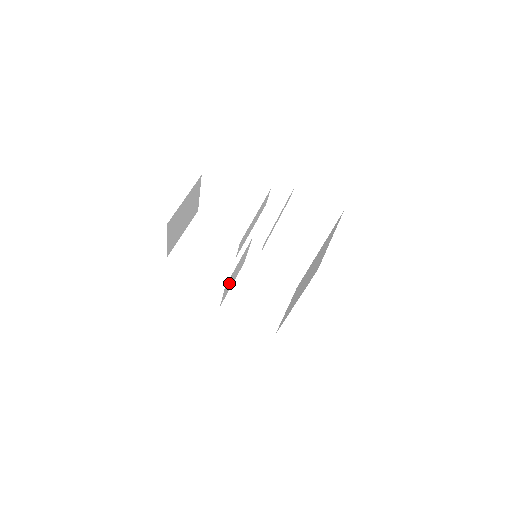
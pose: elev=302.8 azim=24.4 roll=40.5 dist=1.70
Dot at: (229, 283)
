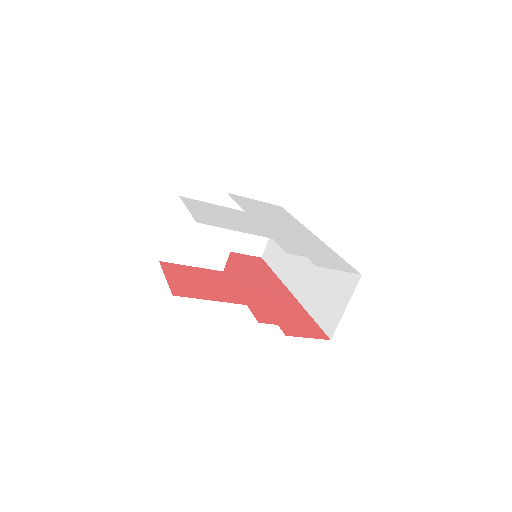
Dot at: occluded
